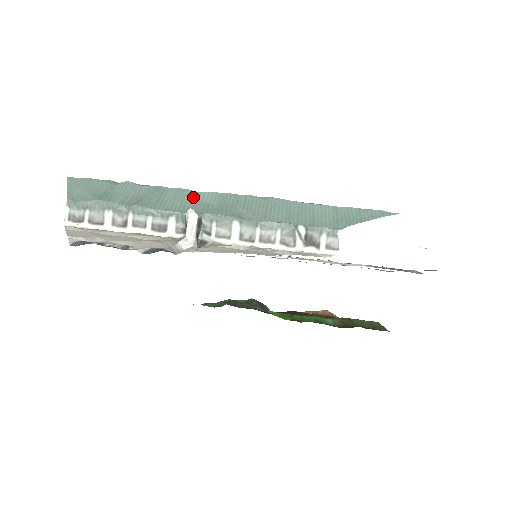
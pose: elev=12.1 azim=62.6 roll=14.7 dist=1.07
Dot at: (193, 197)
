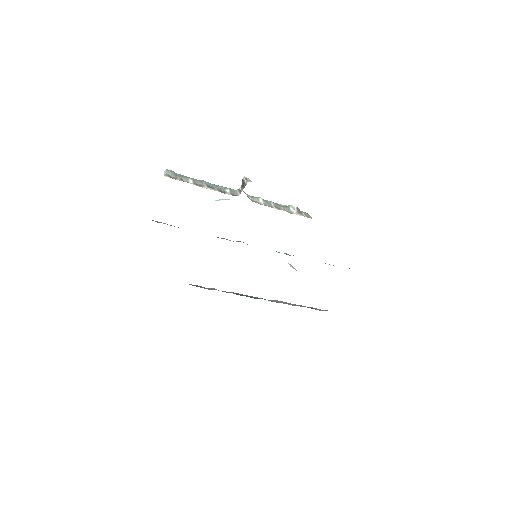
Dot at: occluded
